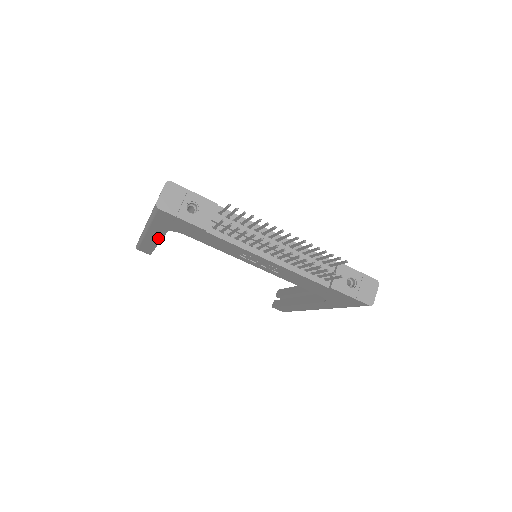
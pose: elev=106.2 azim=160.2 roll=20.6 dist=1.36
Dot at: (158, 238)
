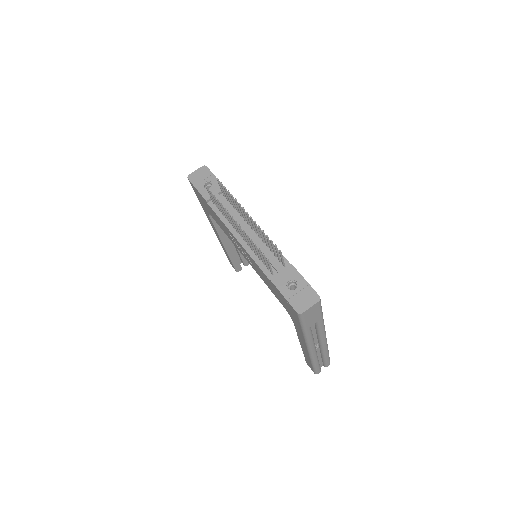
Dot at: (217, 233)
